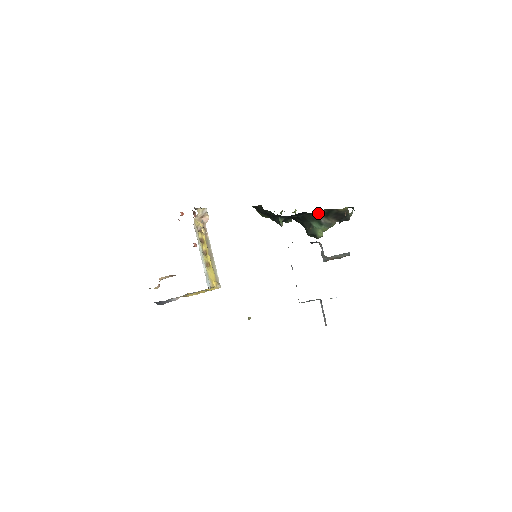
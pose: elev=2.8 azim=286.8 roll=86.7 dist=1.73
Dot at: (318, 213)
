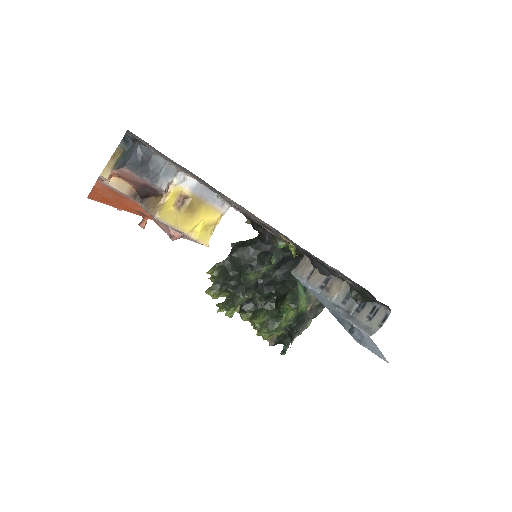
Dot at: occluded
